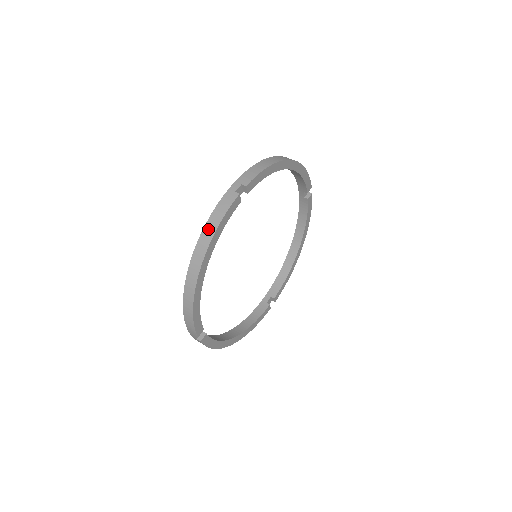
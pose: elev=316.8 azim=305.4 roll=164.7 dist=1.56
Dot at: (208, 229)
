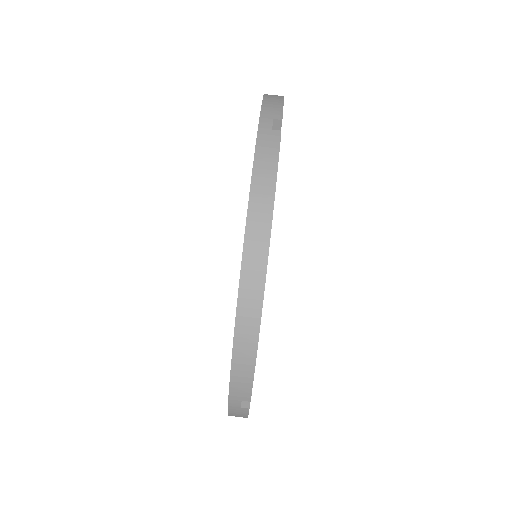
Dot at: occluded
